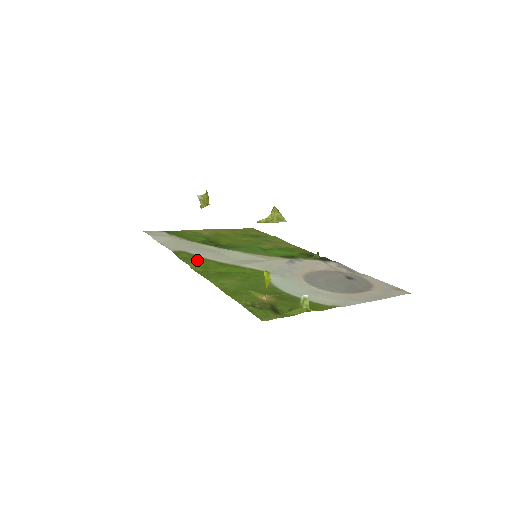
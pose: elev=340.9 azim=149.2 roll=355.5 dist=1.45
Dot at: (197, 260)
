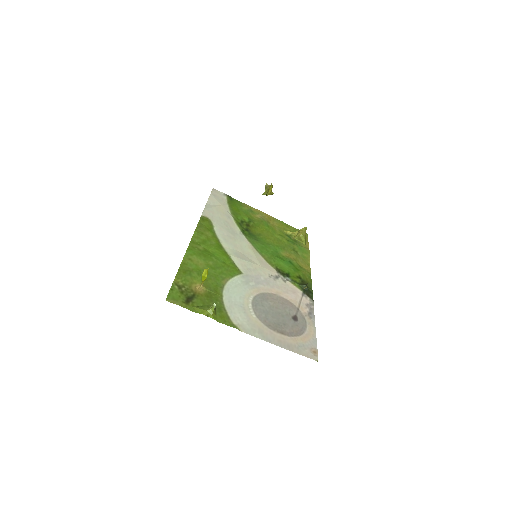
Dot at: (207, 232)
